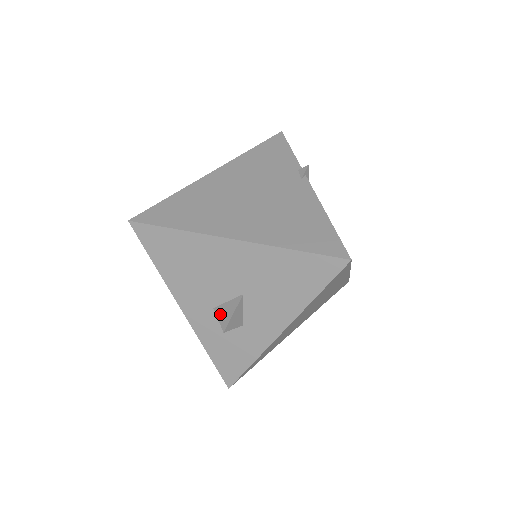
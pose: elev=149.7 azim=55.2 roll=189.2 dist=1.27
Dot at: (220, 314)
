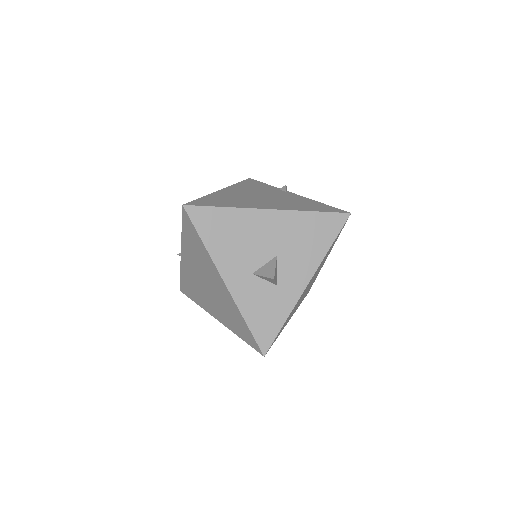
Dot at: (262, 273)
